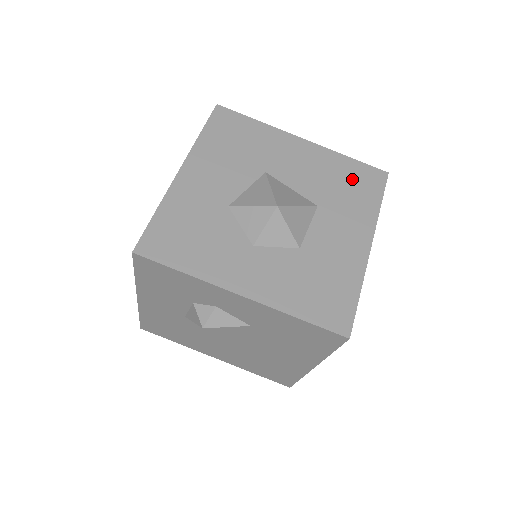
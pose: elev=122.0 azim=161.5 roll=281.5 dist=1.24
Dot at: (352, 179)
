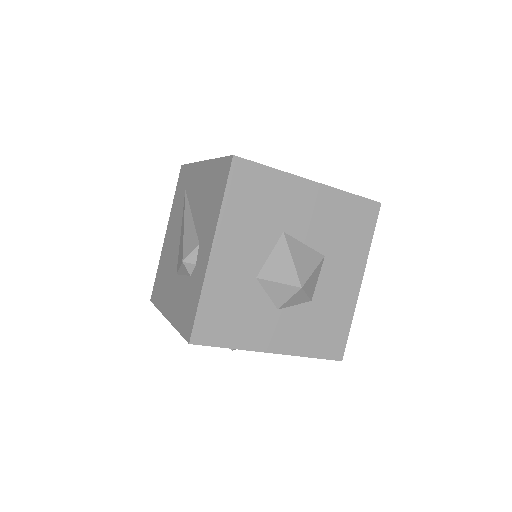
Dot at: (352, 219)
